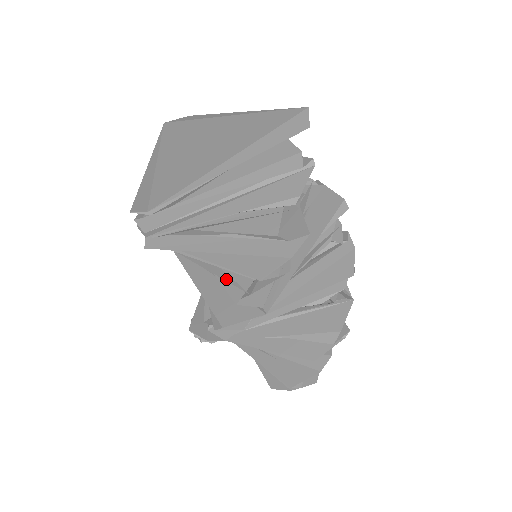
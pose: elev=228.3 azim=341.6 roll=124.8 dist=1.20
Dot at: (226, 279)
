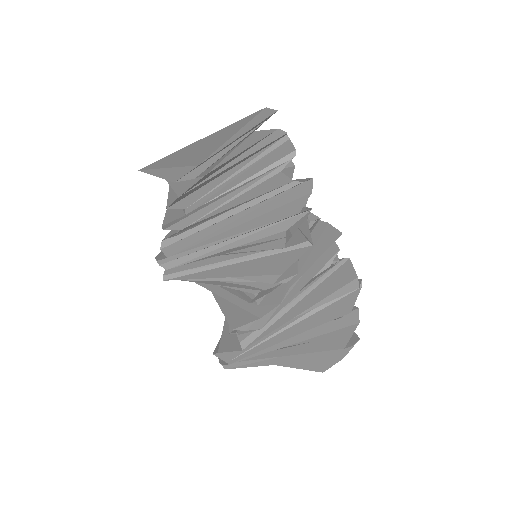
Dot at: (260, 244)
